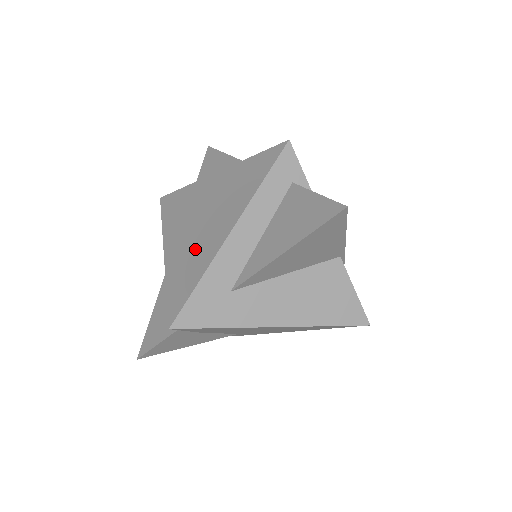
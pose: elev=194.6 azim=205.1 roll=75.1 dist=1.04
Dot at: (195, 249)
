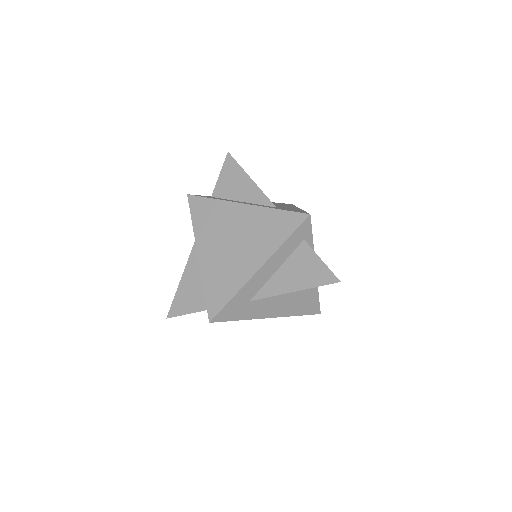
Dot at: (228, 267)
